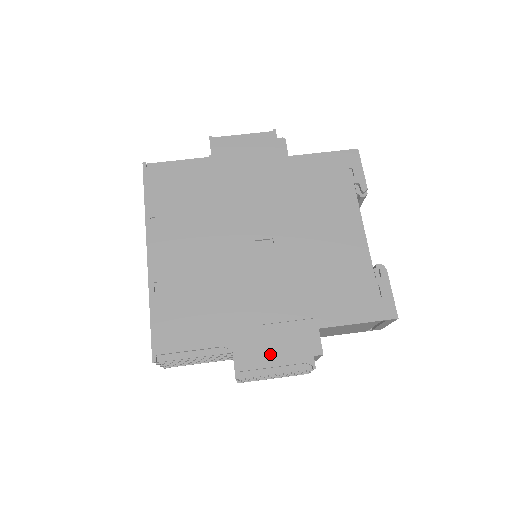
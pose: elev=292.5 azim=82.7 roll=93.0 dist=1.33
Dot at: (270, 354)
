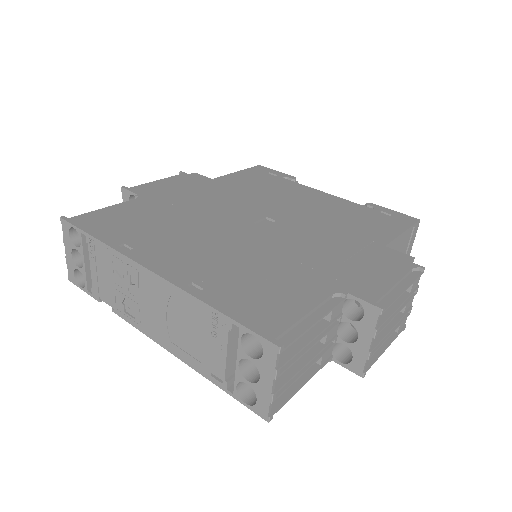
Dot at: (379, 277)
